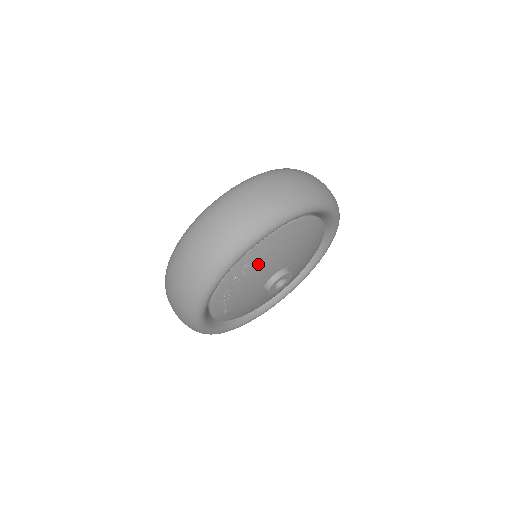
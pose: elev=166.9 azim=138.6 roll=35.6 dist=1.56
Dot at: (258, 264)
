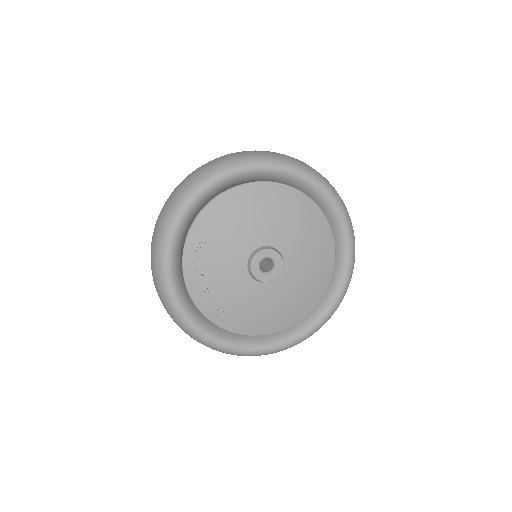
Dot at: (215, 239)
